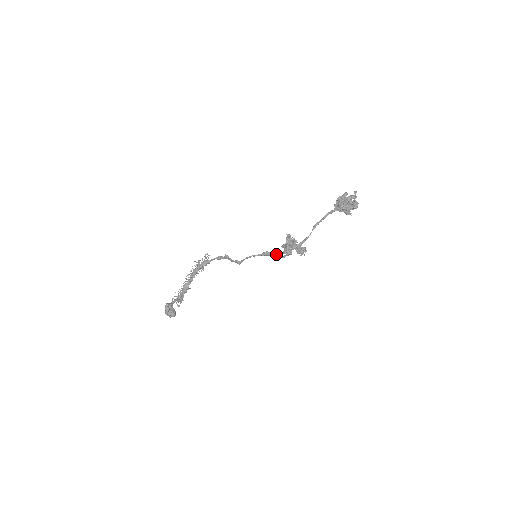
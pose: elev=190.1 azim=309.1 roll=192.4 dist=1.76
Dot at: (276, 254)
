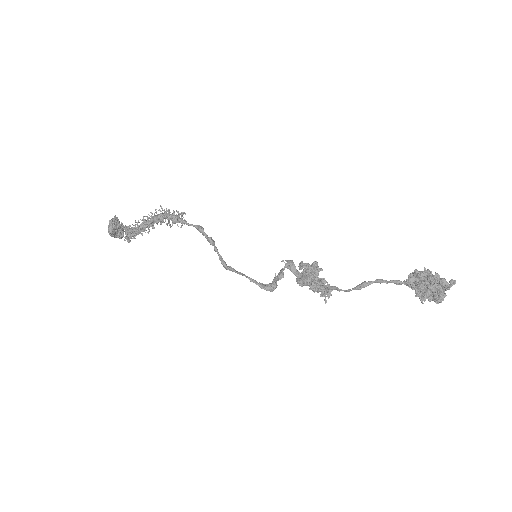
Dot at: (286, 266)
